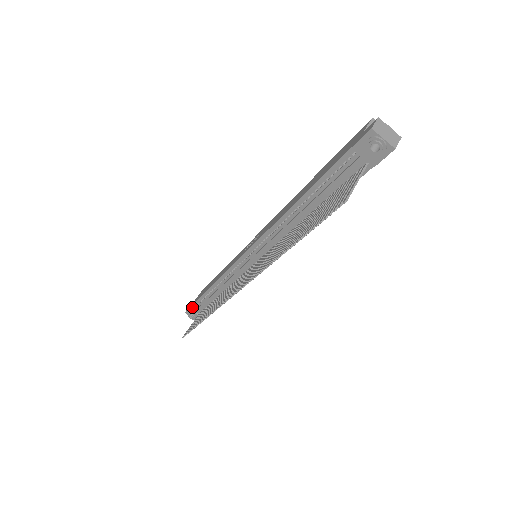
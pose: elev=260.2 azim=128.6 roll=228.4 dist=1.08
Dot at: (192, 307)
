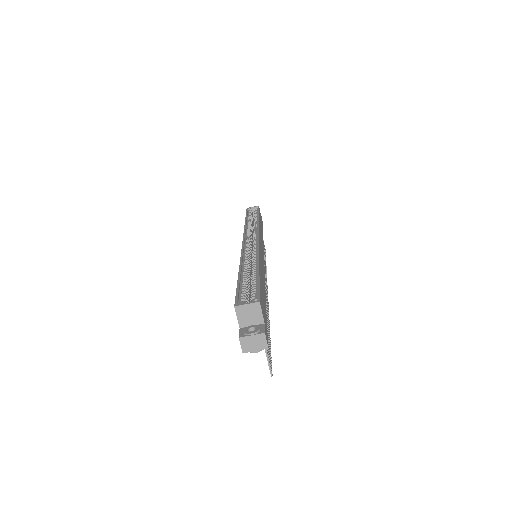
Dot at: occluded
